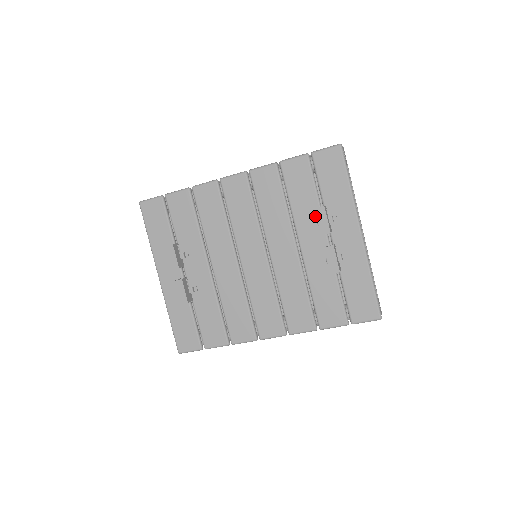
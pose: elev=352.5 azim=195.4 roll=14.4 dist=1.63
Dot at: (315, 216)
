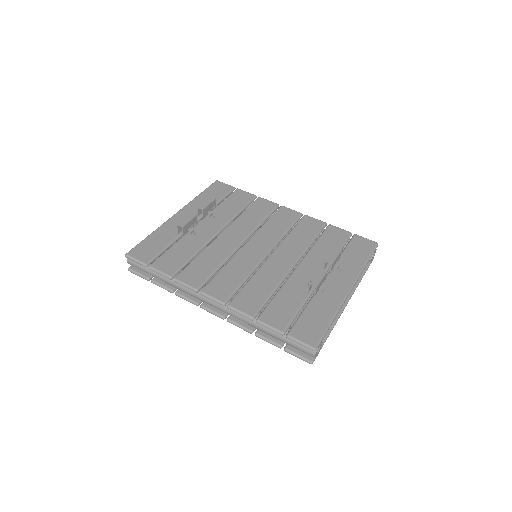
Dot at: occluded
